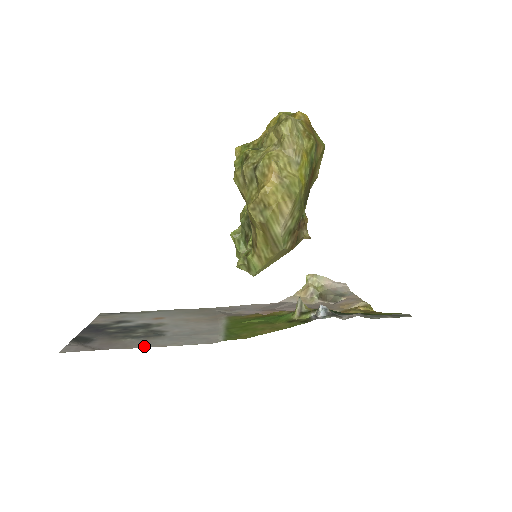
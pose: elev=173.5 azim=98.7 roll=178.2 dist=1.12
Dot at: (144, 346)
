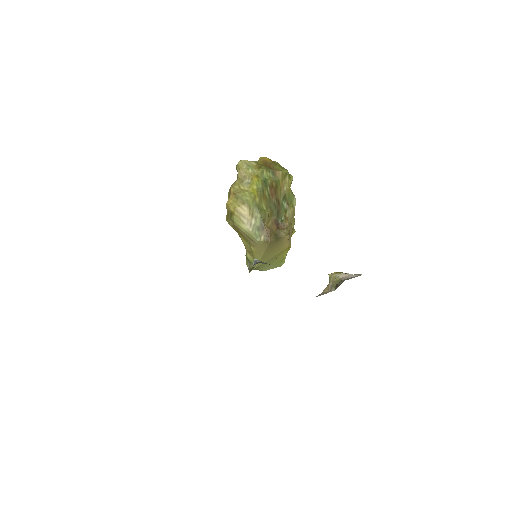
Dot at: occluded
